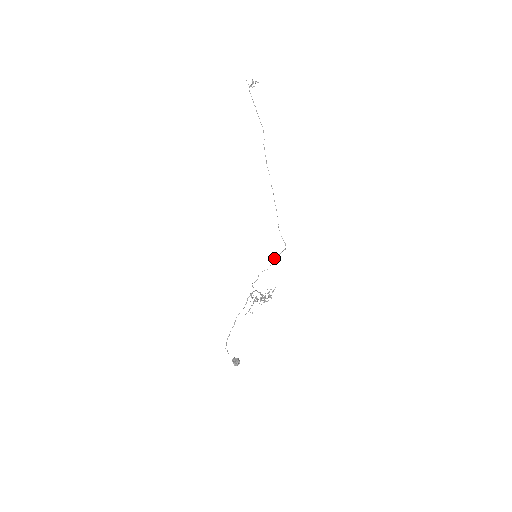
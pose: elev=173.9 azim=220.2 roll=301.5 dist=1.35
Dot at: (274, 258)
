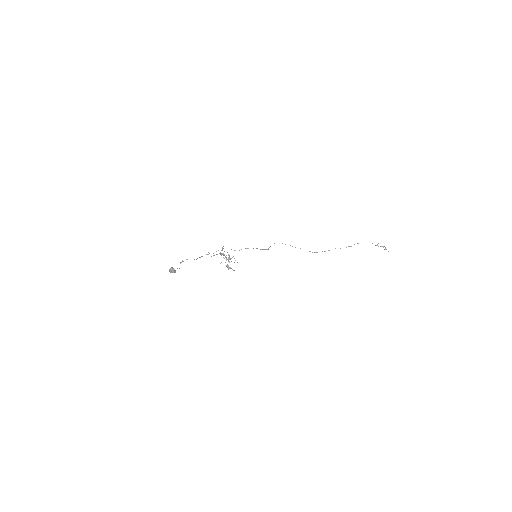
Dot at: occluded
